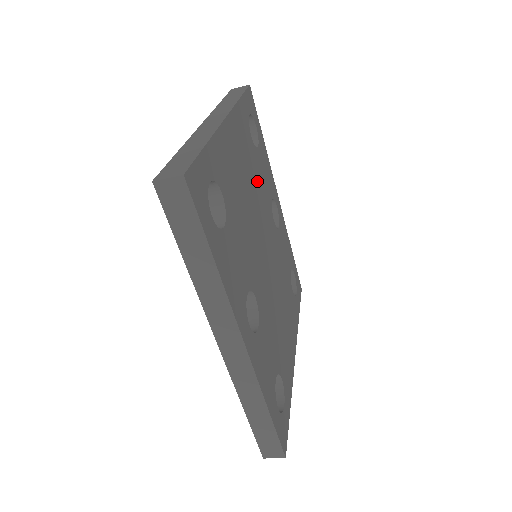
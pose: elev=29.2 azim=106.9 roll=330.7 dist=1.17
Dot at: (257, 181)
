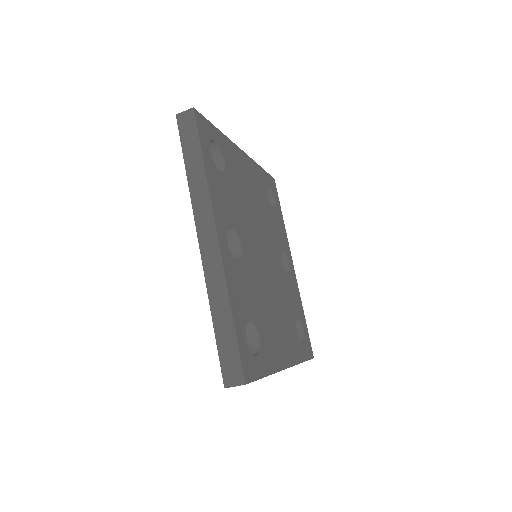
Dot at: (266, 215)
